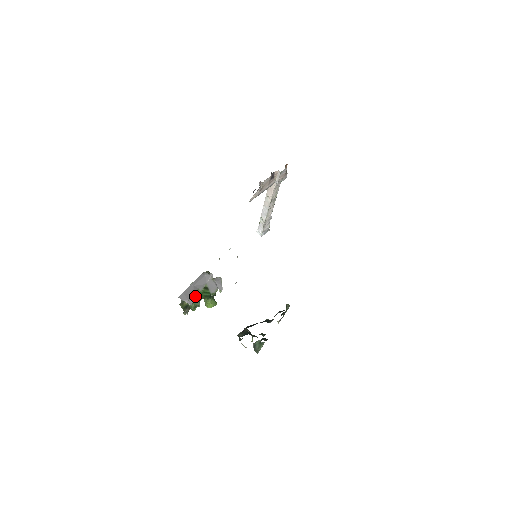
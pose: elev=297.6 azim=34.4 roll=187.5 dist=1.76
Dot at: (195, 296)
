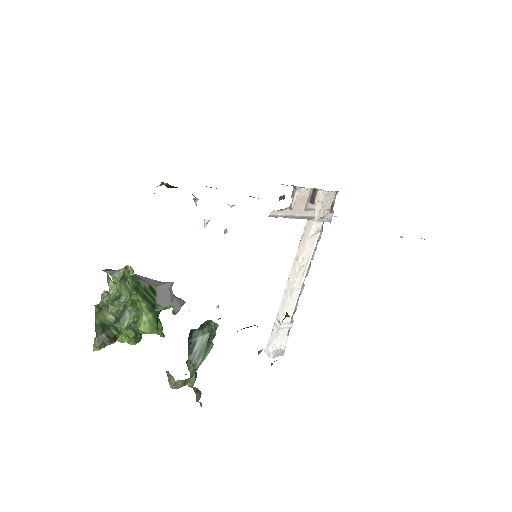
Dot at: occluded
